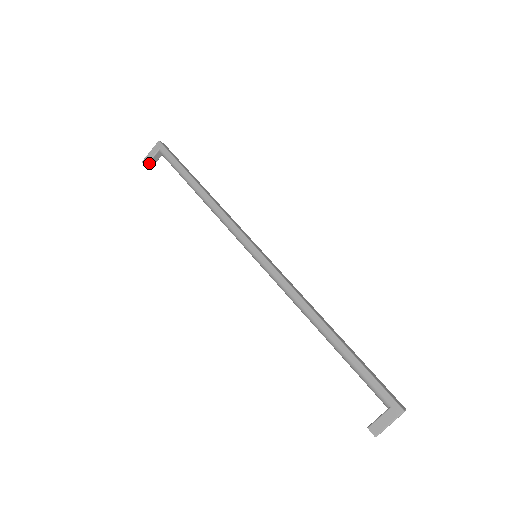
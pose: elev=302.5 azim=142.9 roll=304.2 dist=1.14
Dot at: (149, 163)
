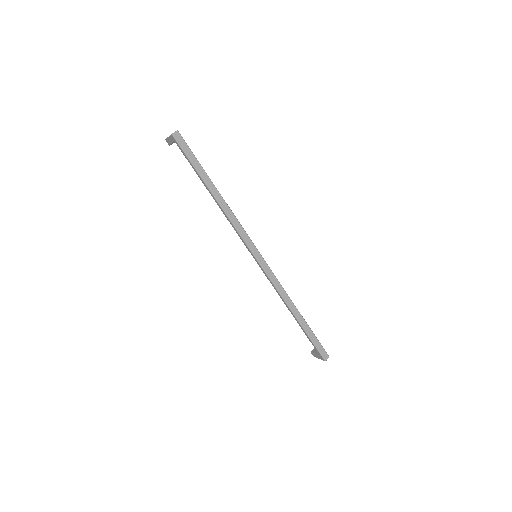
Dot at: (171, 144)
